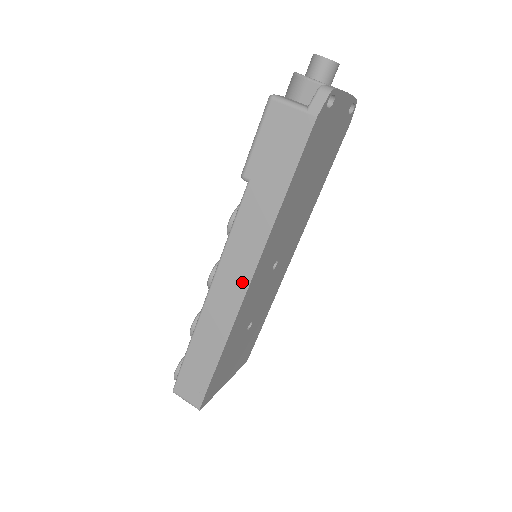
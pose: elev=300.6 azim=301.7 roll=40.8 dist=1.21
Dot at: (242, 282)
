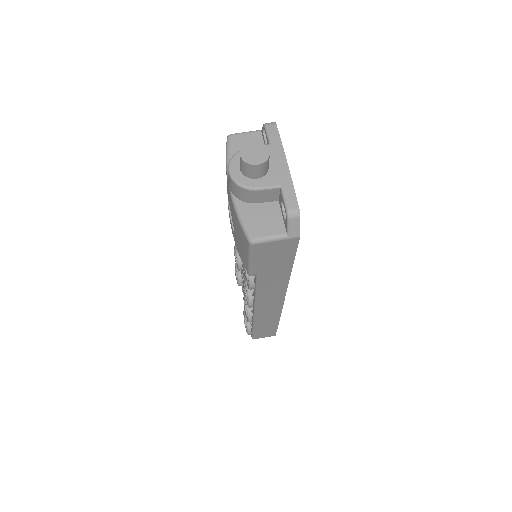
Dot at: (278, 301)
